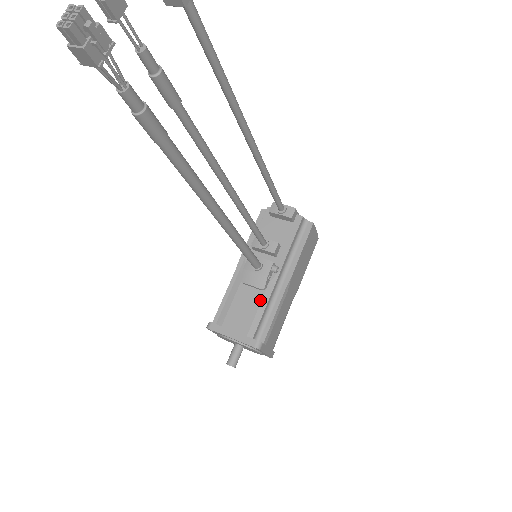
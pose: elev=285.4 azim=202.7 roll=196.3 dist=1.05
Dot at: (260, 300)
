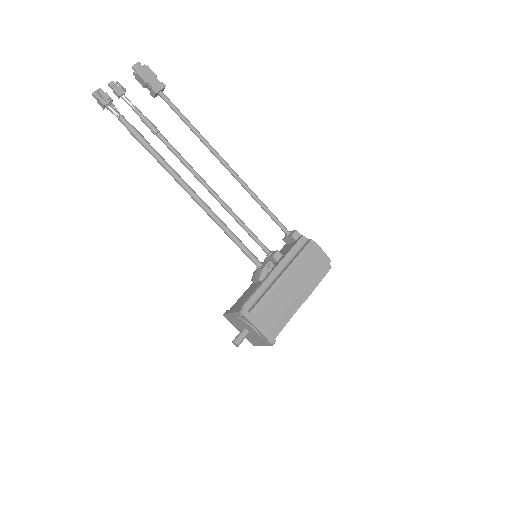
Dot at: (256, 287)
